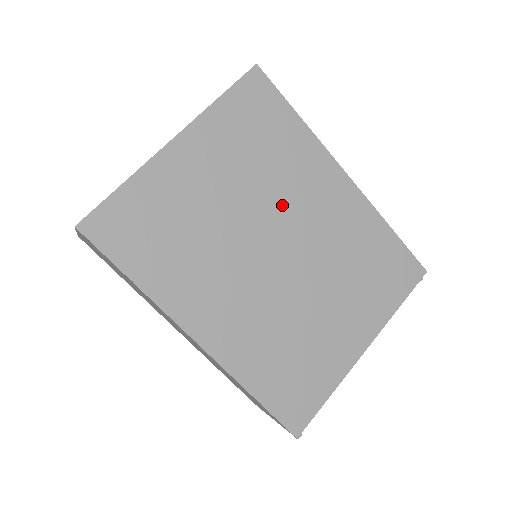
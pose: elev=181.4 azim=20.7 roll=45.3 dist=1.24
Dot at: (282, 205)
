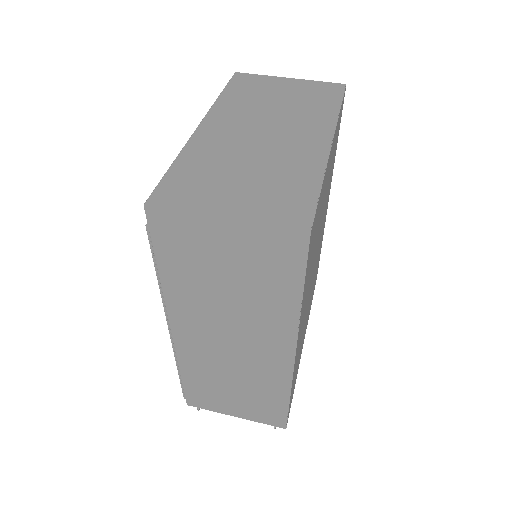
Dot at: occluded
